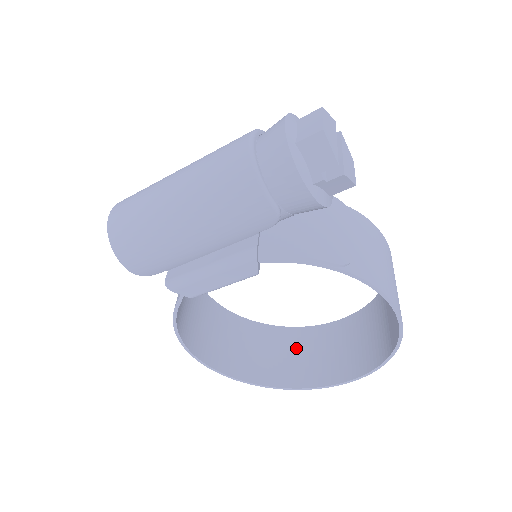
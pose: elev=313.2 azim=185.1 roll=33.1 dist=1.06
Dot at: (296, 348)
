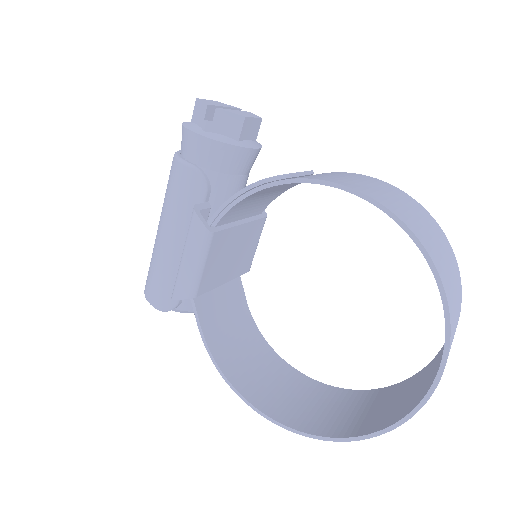
Dot at: (407, 391)
